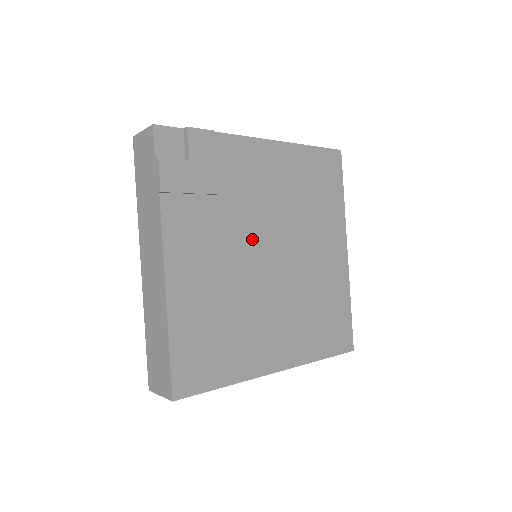
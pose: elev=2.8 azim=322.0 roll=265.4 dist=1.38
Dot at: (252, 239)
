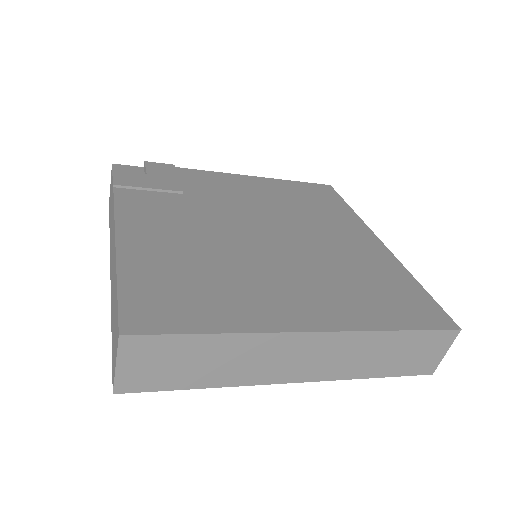
Dot at: (233, 221)
